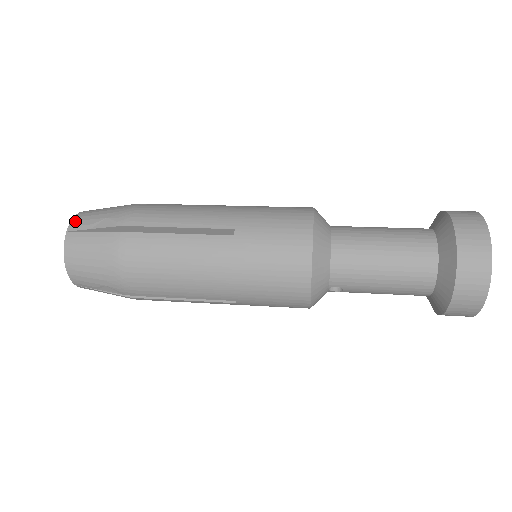
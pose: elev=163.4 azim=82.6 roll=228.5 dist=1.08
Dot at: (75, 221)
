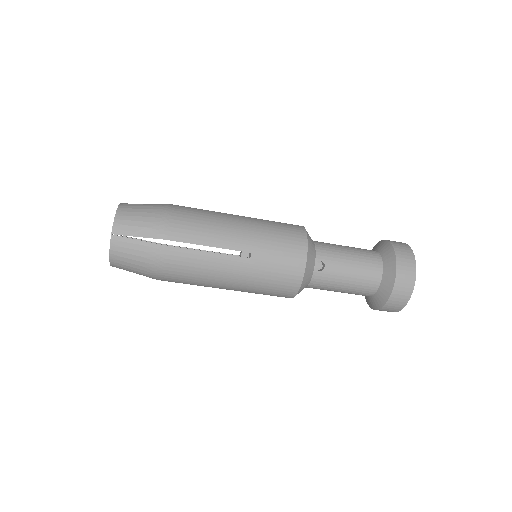
Dot at: occluded
